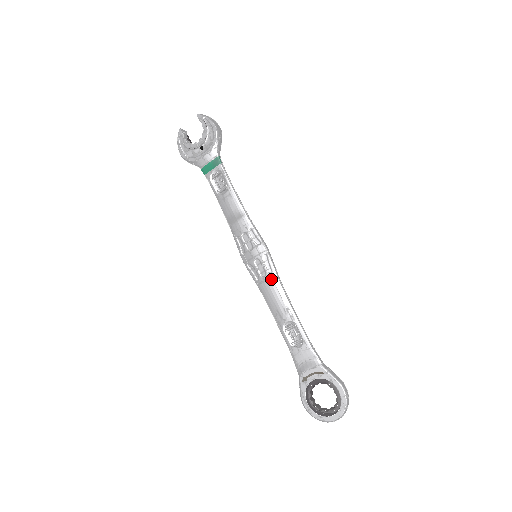
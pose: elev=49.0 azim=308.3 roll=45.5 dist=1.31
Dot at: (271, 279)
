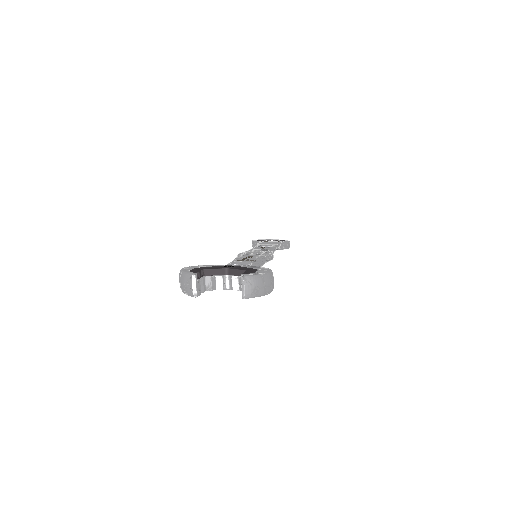
Dot at: occluded
